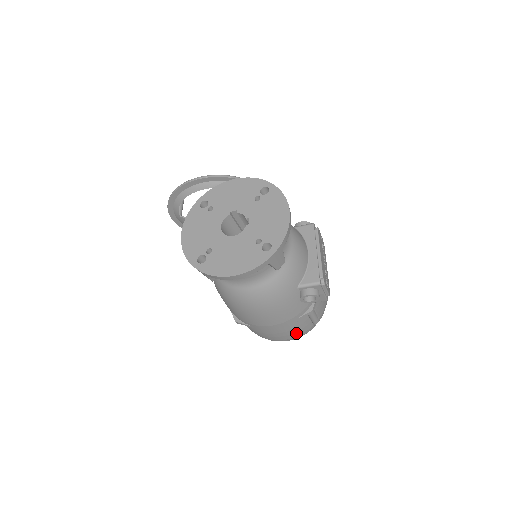
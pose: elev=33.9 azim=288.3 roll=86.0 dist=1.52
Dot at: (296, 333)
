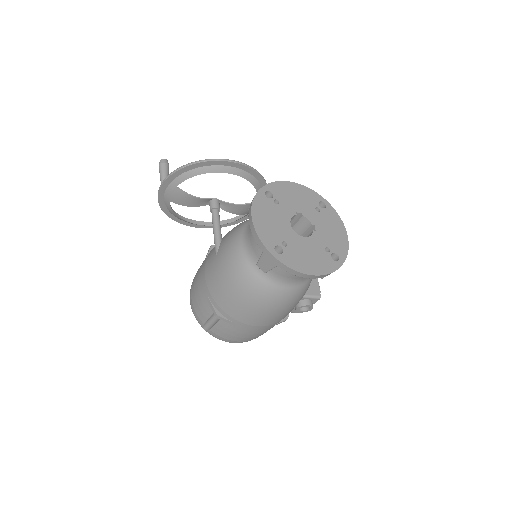
Dot at: (256, 337)
